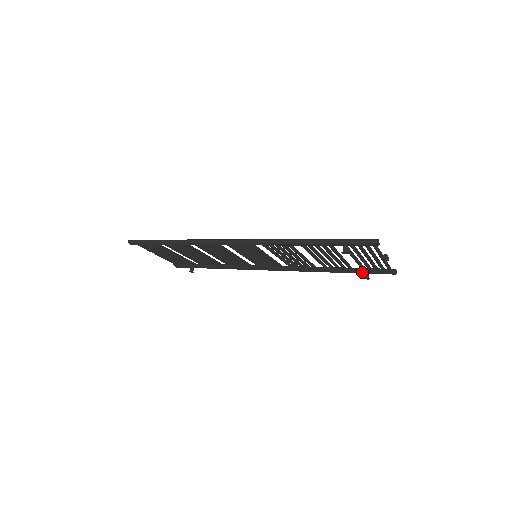
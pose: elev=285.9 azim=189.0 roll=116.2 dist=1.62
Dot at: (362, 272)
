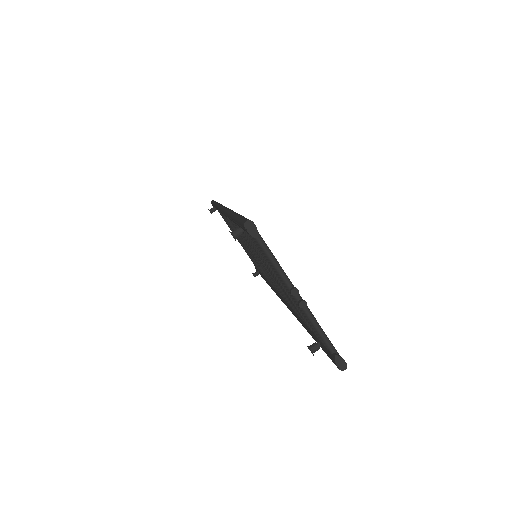
Dot at: (318, 341)
